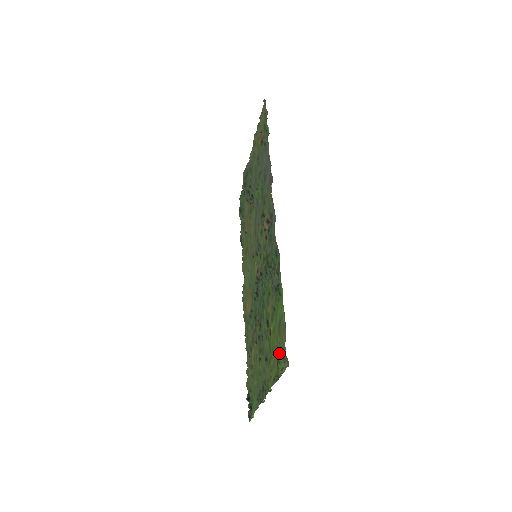
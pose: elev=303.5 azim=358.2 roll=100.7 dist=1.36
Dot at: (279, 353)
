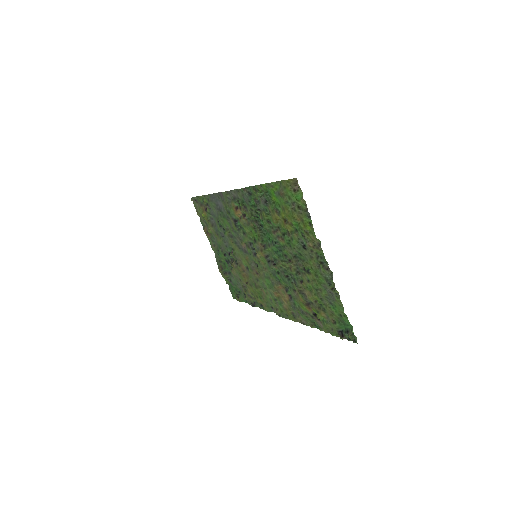
Dot at: (294, 202)
